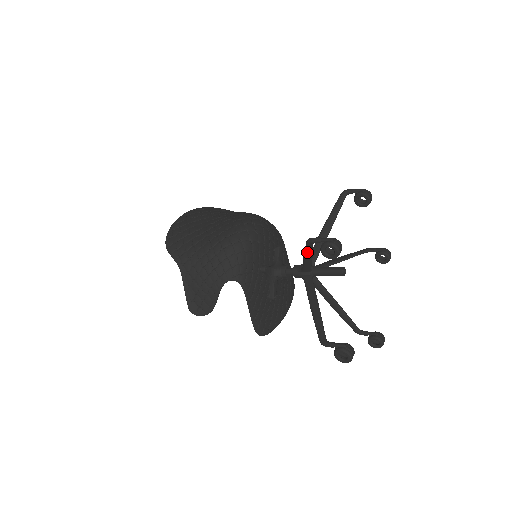
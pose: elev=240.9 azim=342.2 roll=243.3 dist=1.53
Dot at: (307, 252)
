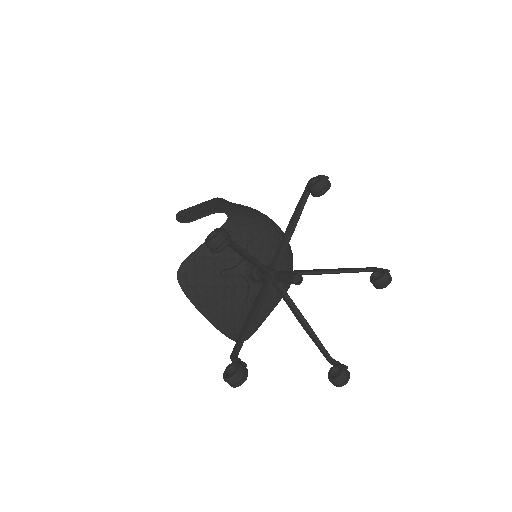
Dot at: (298, 207)
